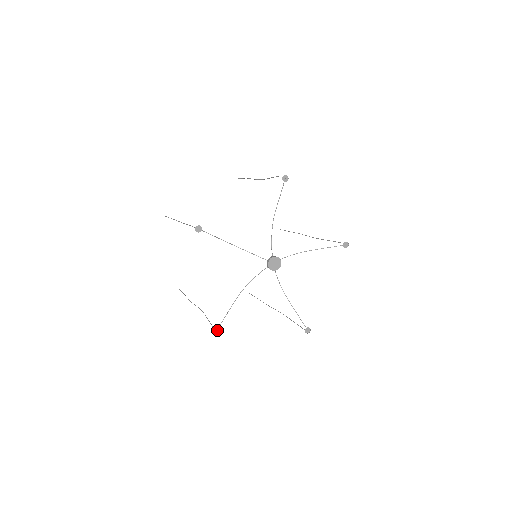
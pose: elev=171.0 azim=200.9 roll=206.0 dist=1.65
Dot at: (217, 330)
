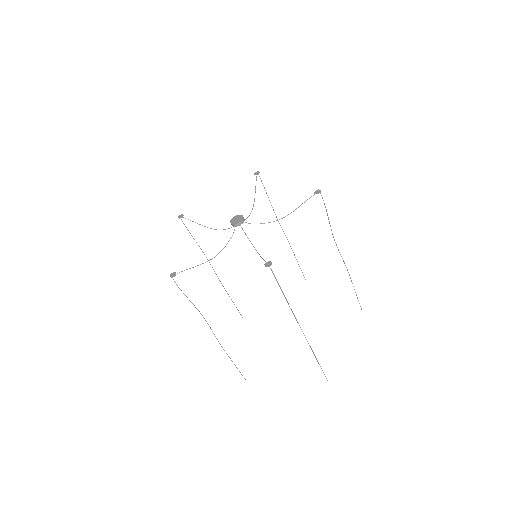
Dot at: (172, 277)
